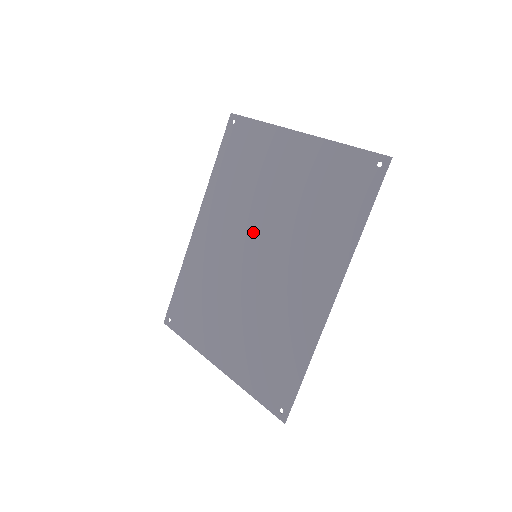
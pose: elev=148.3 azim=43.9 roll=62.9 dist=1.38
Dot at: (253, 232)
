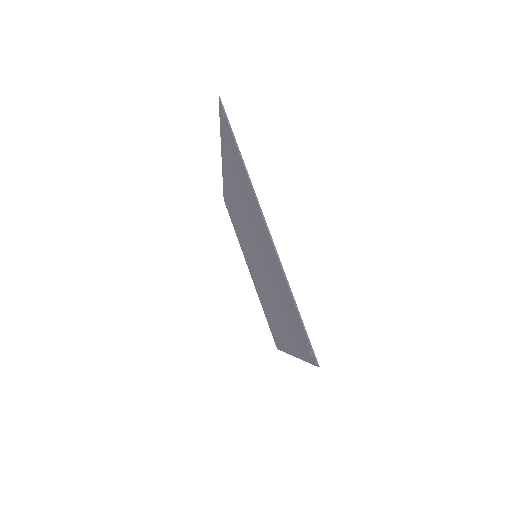
Dot at: (252, 239)
